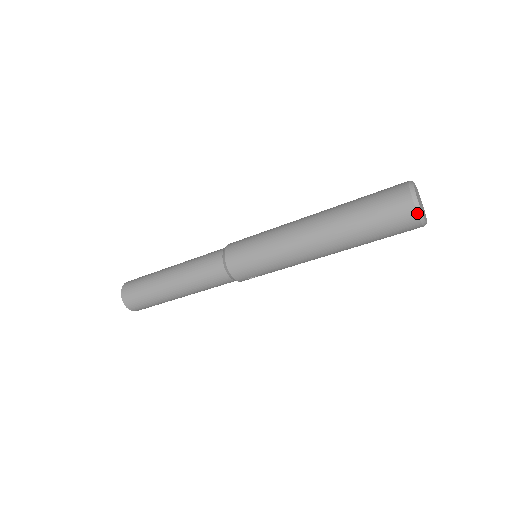
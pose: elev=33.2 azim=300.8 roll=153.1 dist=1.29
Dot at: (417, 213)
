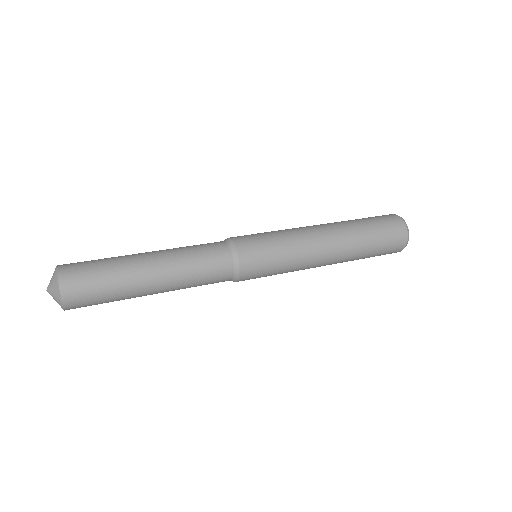
Dot at: occluded
